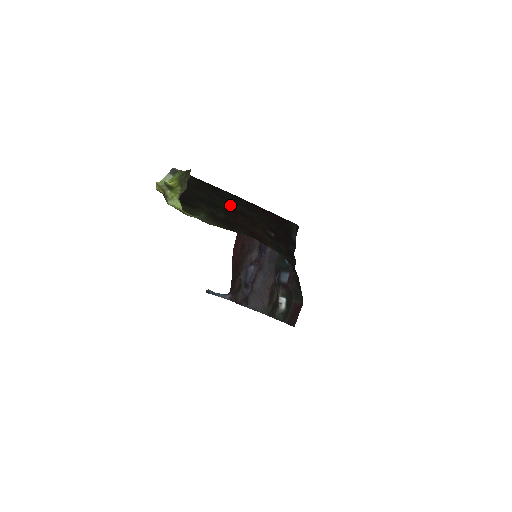
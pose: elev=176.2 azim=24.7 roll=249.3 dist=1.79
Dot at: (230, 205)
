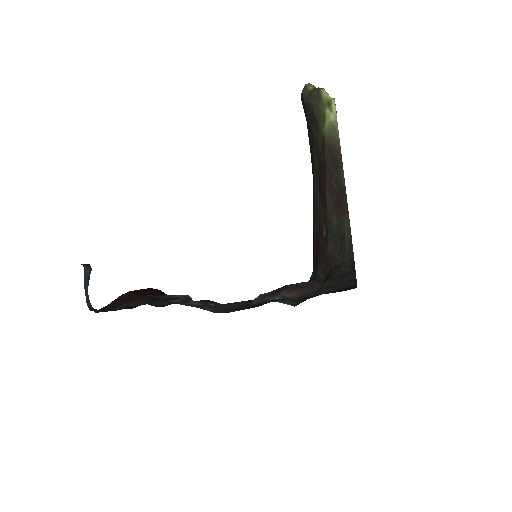
Dot at: (316, 173)
